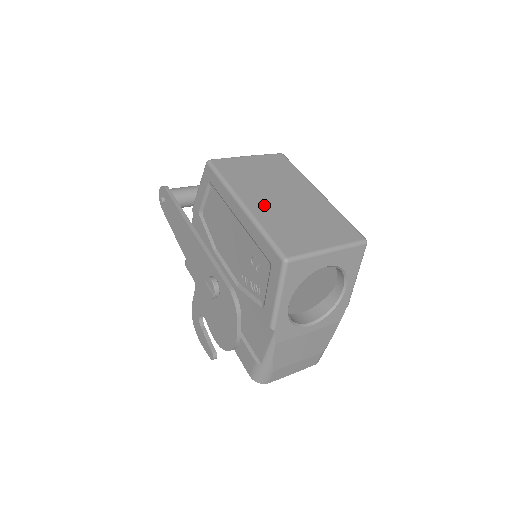
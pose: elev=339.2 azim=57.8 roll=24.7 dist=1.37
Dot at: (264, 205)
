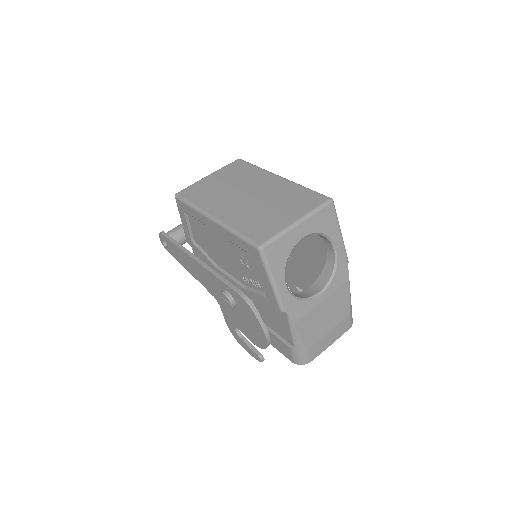
Dot at: (231, 210)
